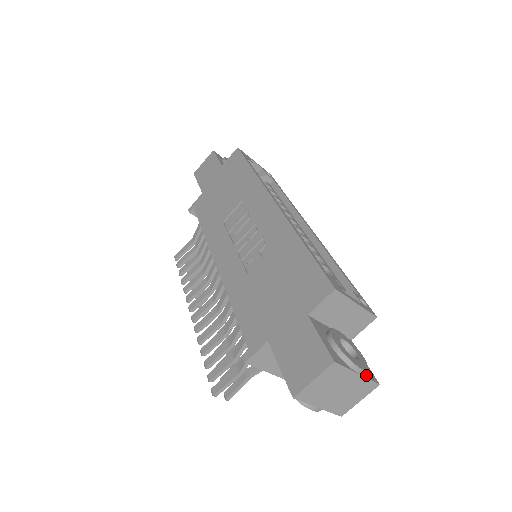
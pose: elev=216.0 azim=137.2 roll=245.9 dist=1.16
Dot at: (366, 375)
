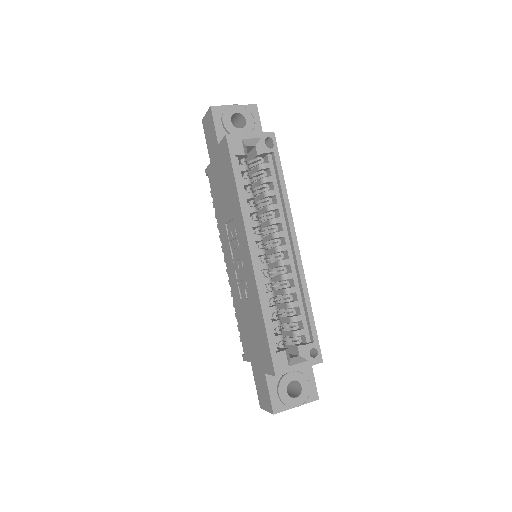
Dot at: (306, 400)
